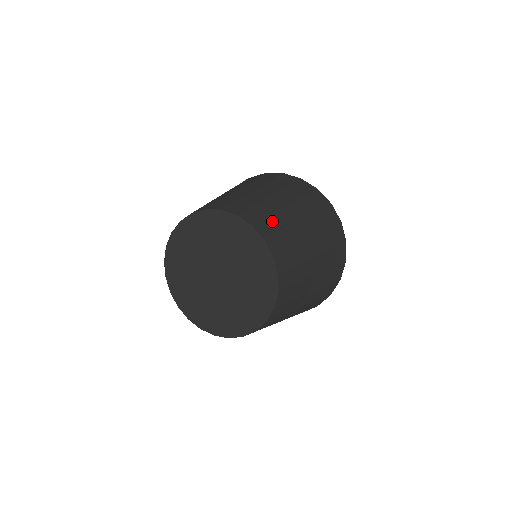
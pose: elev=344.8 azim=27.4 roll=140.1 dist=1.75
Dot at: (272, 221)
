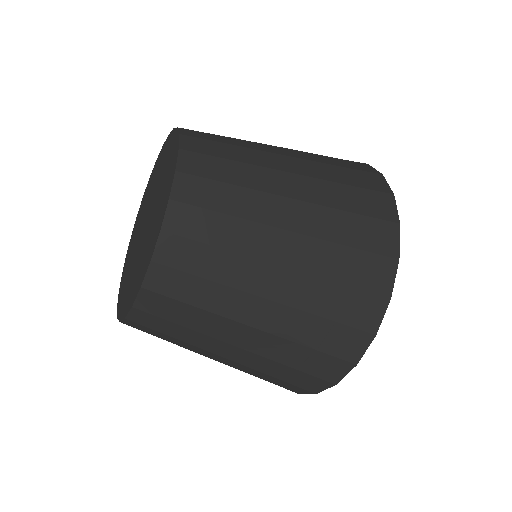
Dot at: occluded
